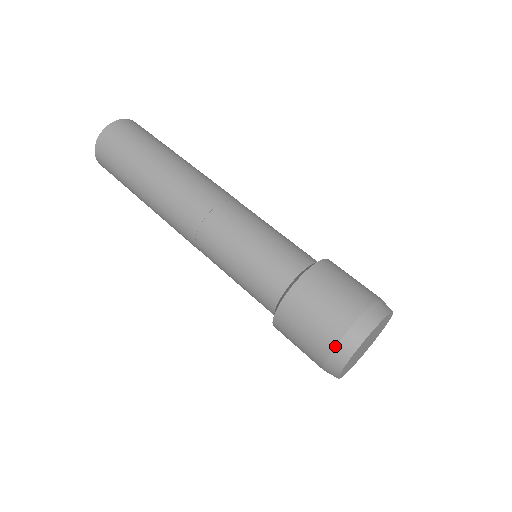
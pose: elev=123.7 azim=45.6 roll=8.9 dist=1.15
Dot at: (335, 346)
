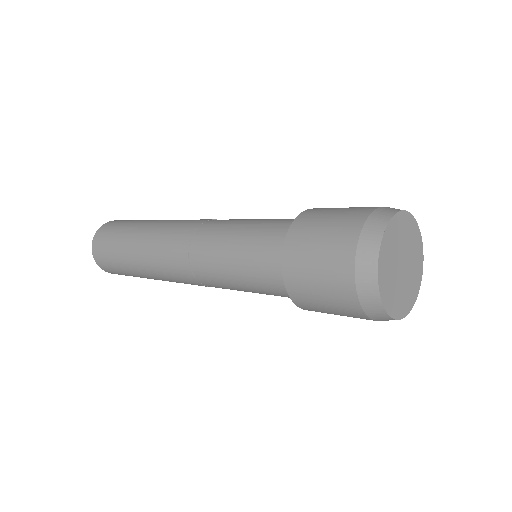
Dot at: (361, 229)
